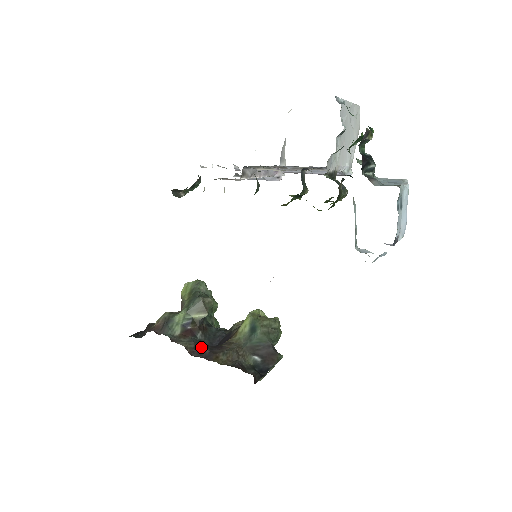
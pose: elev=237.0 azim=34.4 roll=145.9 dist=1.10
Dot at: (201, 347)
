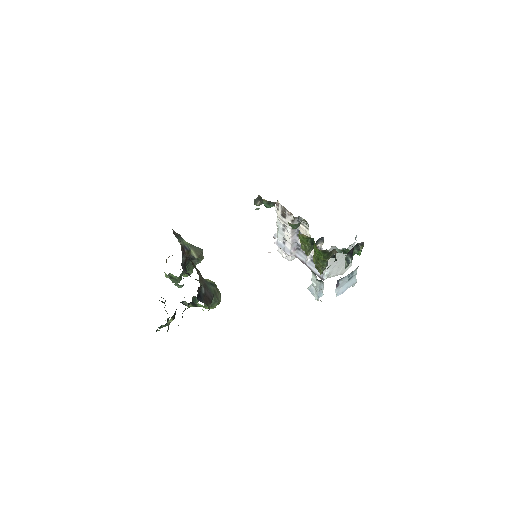
Dot at: occluded
